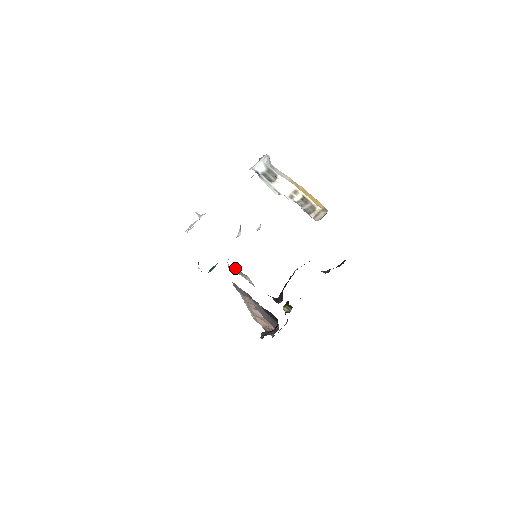
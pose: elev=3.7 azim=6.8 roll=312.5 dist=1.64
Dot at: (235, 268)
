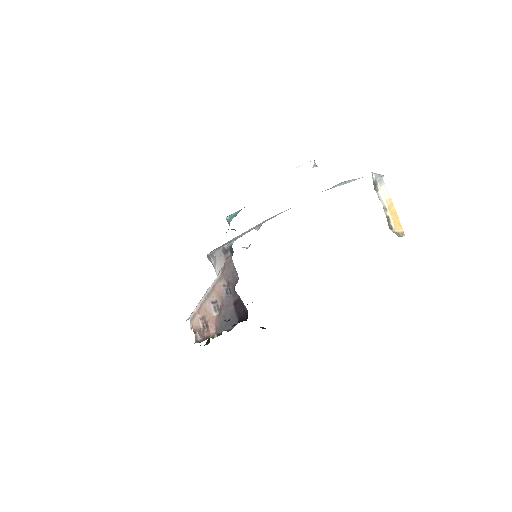
Dot at: (227, 253)
